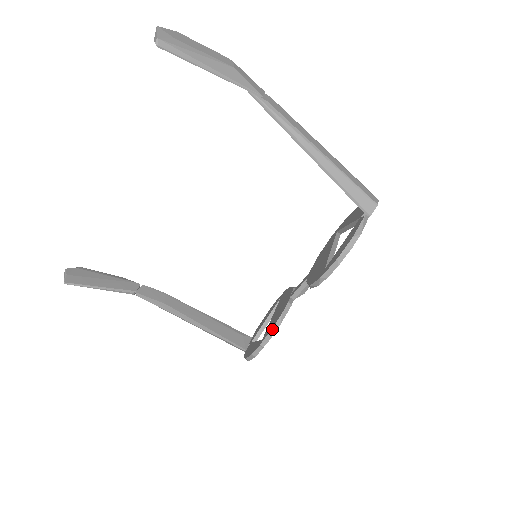
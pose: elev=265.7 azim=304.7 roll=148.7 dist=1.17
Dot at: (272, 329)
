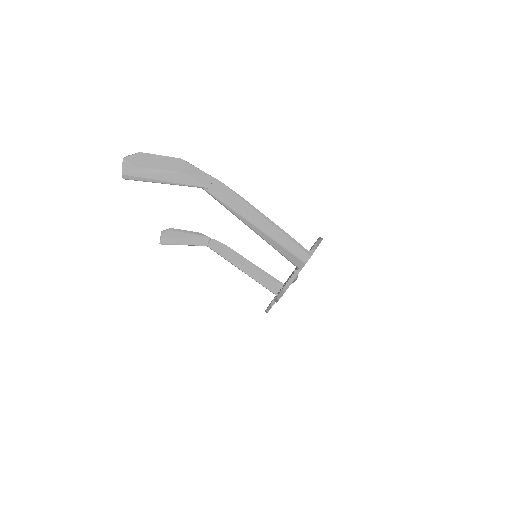
Dot at: (270, 304)
